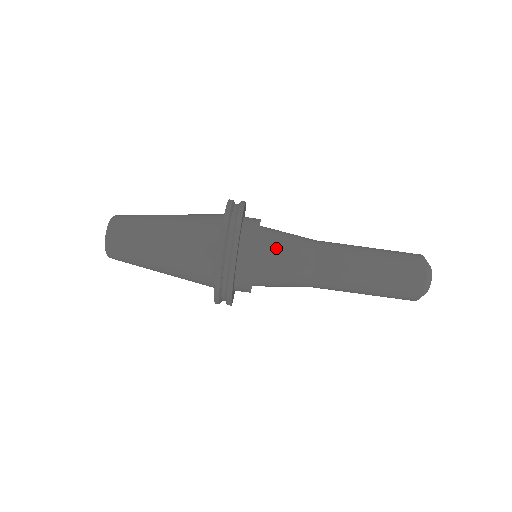
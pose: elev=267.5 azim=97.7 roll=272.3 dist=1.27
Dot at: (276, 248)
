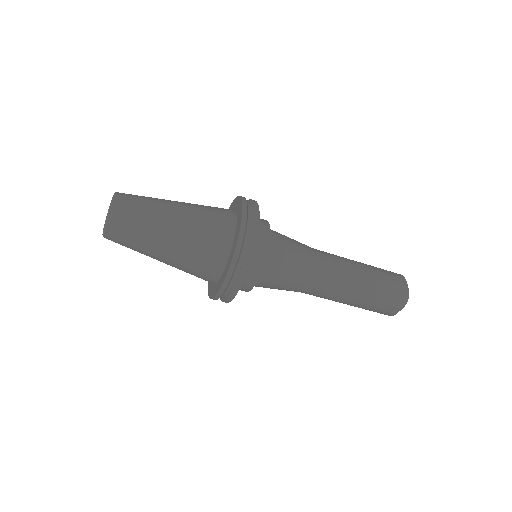
Dot at: (270, 285)
